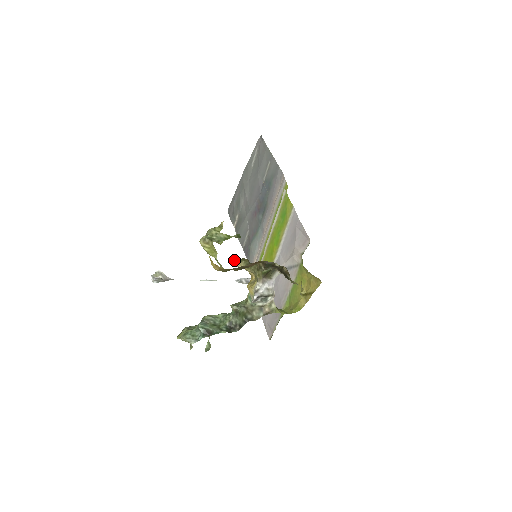
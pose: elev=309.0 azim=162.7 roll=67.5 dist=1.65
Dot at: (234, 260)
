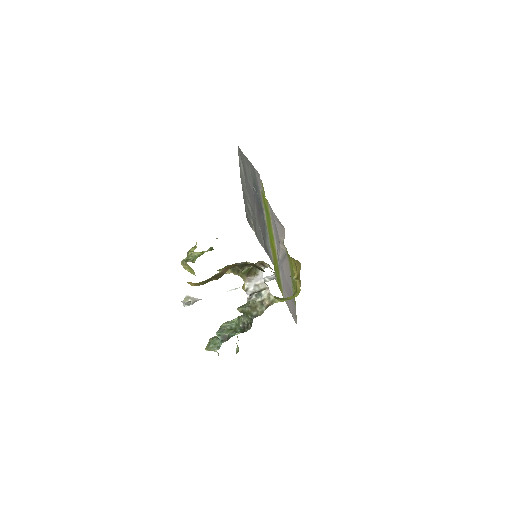
Dot at: (220, 270)
